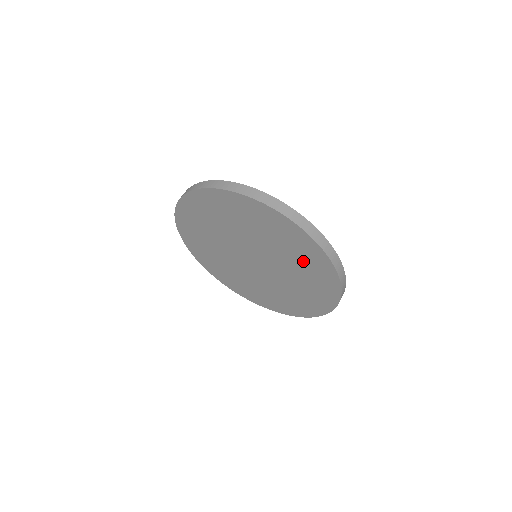
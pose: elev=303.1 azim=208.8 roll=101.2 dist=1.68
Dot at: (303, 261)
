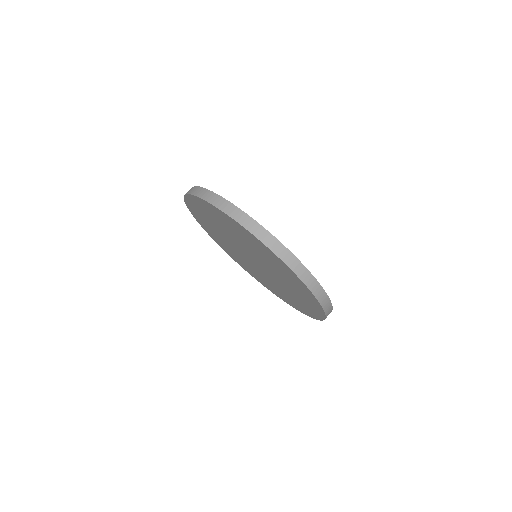
Dot at: (296, 300)
